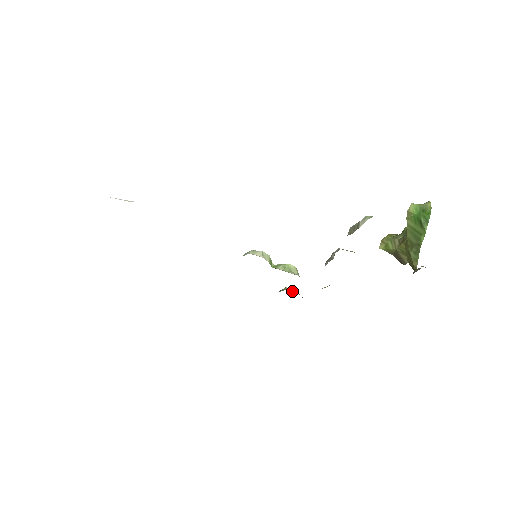
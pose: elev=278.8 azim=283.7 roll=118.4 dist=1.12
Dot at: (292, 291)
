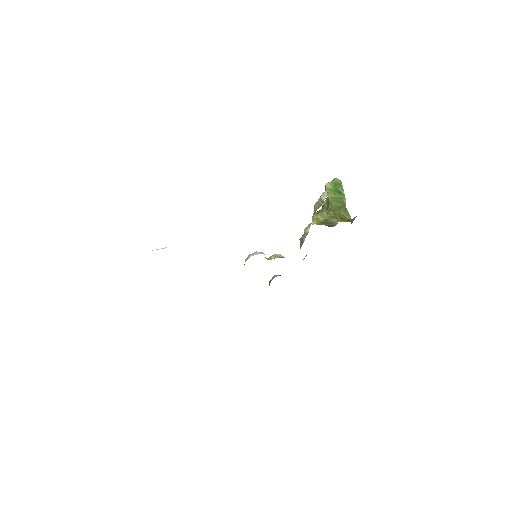
Dot at: occluded
